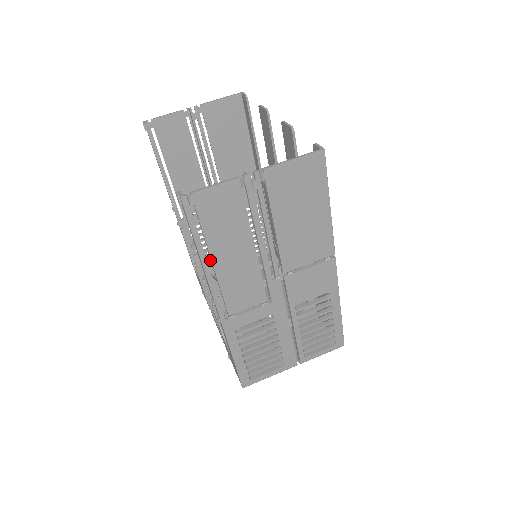
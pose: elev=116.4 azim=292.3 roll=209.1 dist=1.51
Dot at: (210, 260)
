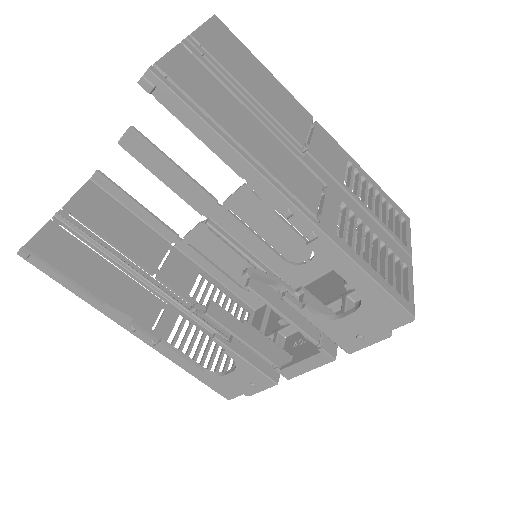
Dot at: occluded
